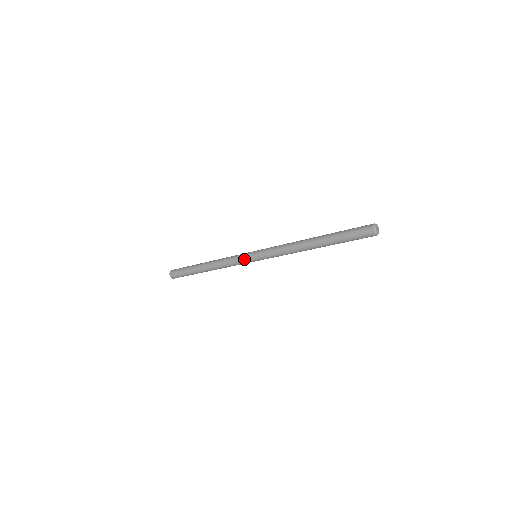
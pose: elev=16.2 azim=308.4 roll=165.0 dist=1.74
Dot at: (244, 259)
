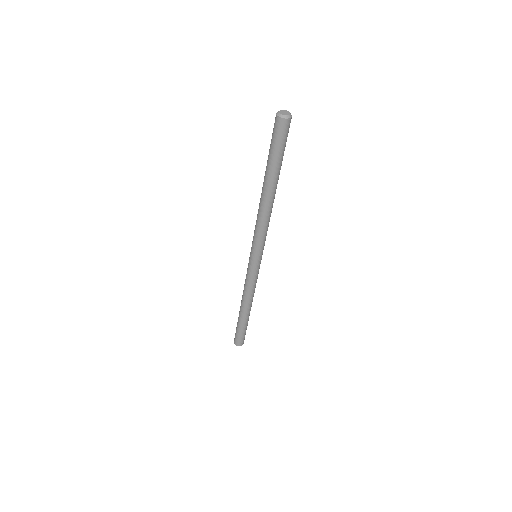
Dot at: (252, 269)
